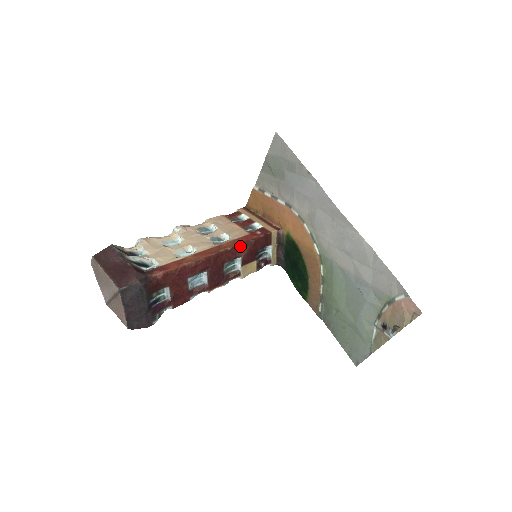
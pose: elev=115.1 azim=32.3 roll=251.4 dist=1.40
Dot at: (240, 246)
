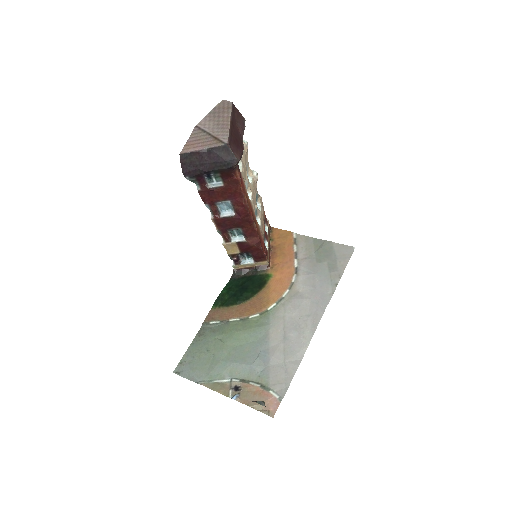
Dot at: (257, 238)
